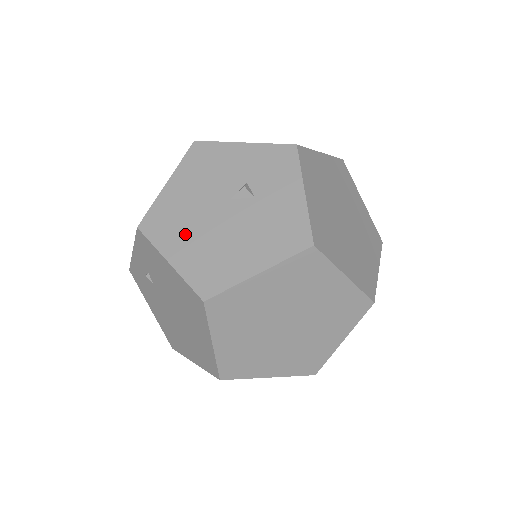
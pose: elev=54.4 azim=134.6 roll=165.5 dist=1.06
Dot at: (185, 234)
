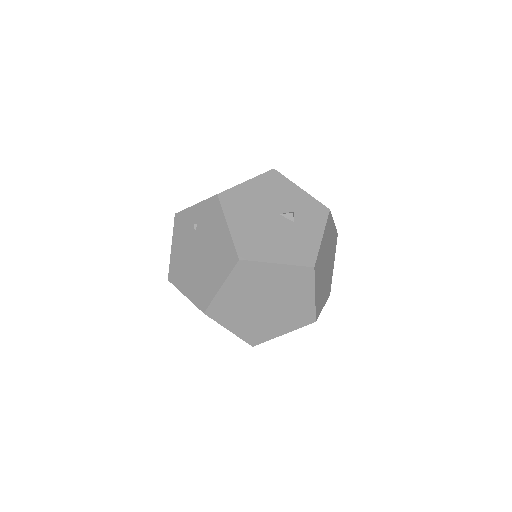
Dot at: (245, 216)
